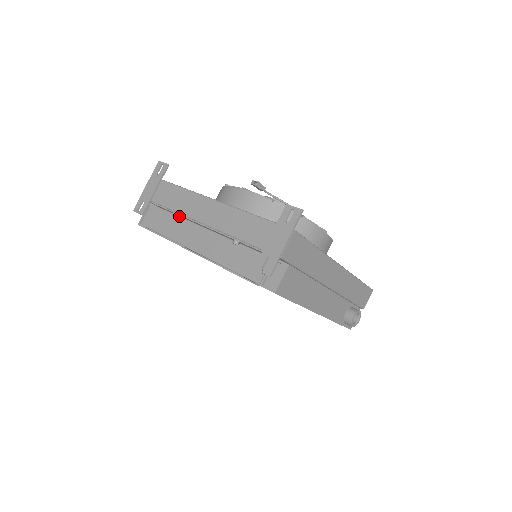
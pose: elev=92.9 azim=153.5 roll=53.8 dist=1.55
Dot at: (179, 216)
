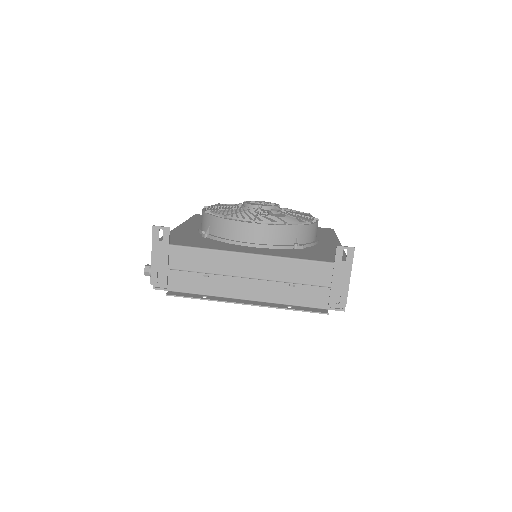
Dot at: occluded
